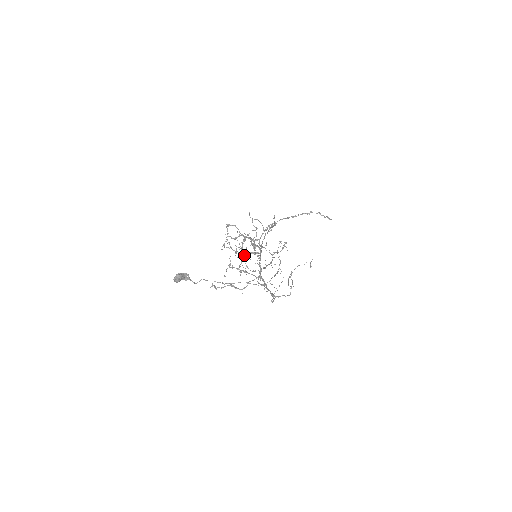
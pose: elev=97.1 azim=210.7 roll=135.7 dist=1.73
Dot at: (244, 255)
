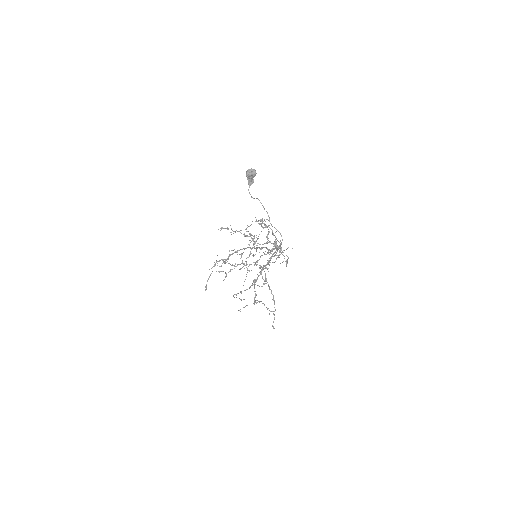
Dot at: occluded
